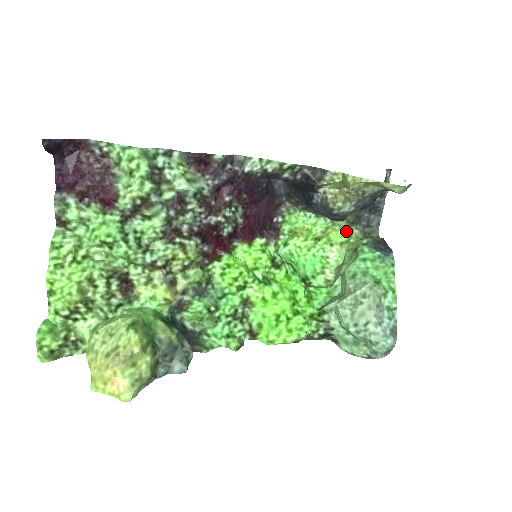
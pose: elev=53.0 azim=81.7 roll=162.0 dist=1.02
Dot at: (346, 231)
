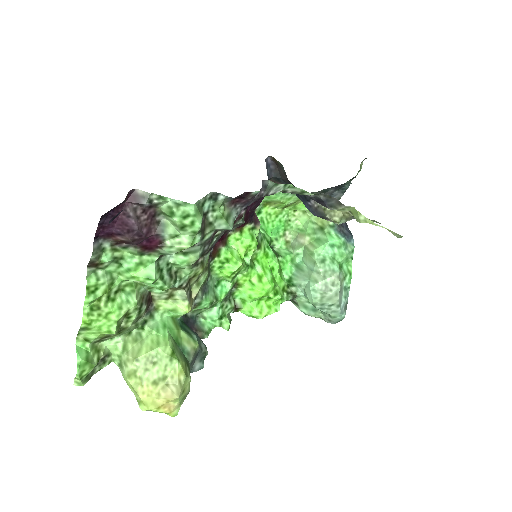
Dot at: occluded
